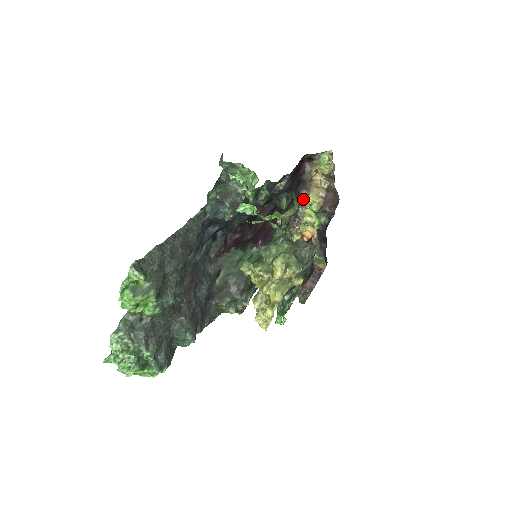
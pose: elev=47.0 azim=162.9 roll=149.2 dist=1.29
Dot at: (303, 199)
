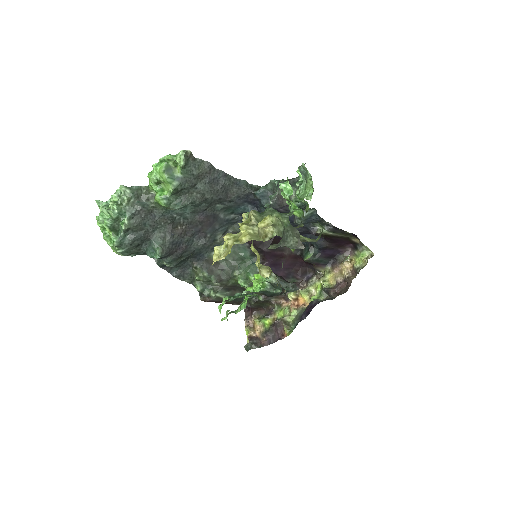
Dot at: (323, 273)
